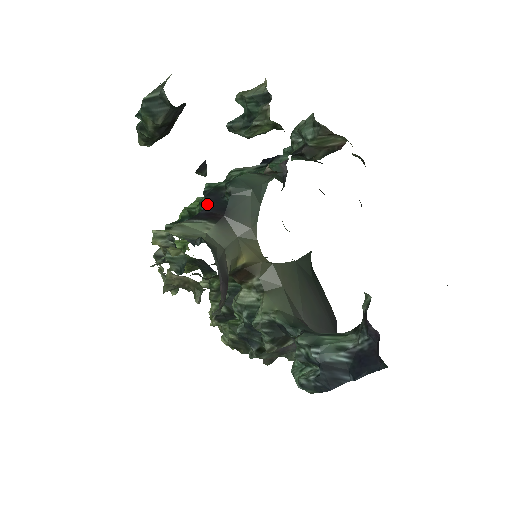
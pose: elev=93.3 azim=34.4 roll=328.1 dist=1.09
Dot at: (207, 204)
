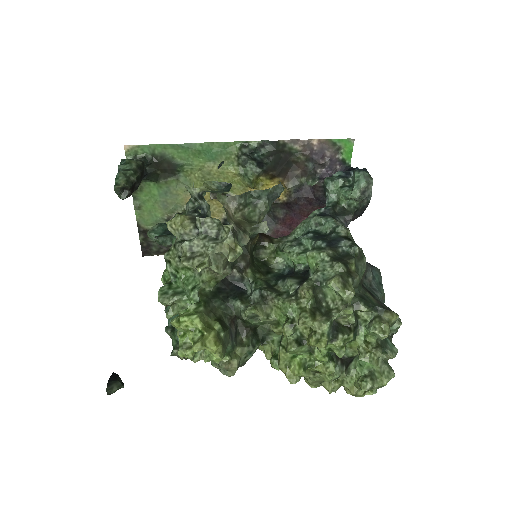
Dot at: occluded
